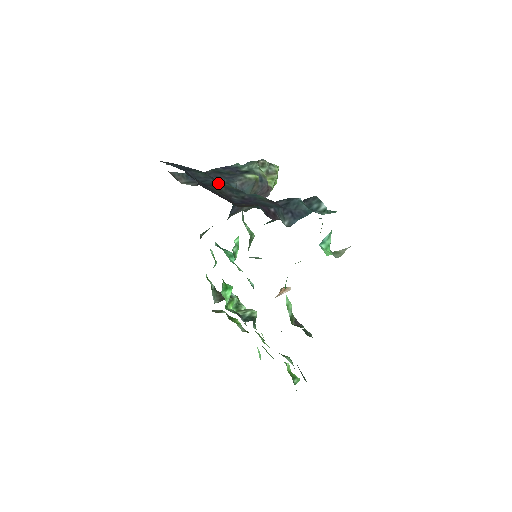
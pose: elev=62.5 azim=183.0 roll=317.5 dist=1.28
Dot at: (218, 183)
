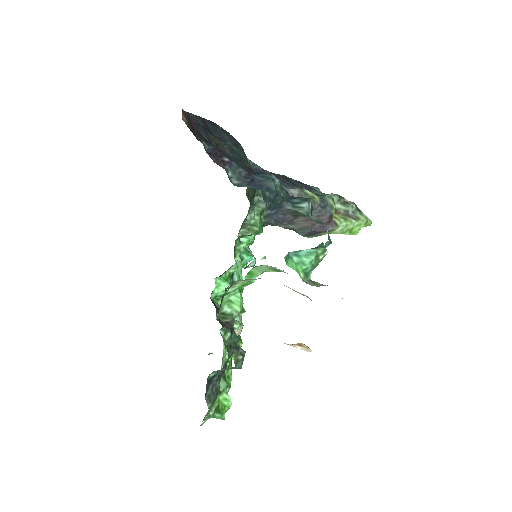
Dot at: (232, 146)
